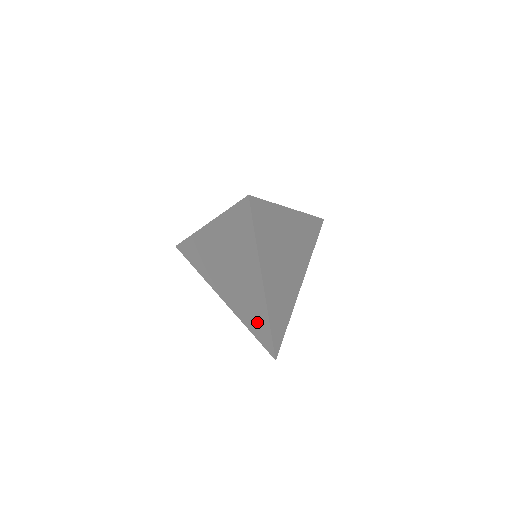
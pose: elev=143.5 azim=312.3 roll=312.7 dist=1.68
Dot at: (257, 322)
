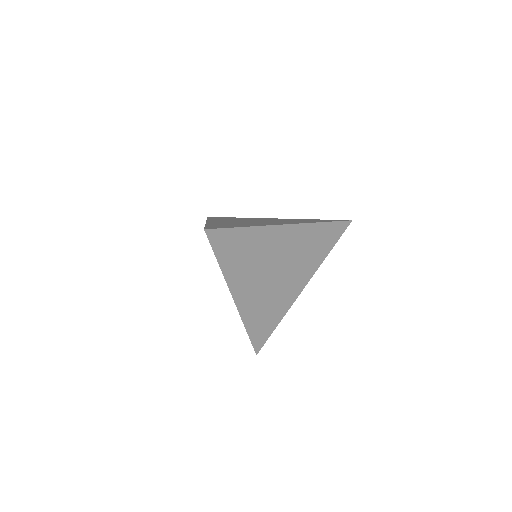
Dot at: occluded
